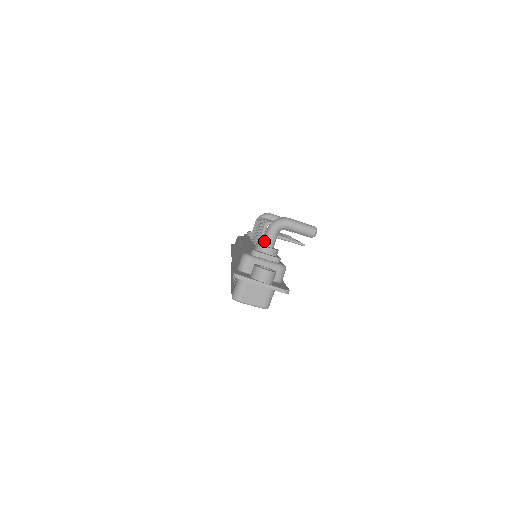
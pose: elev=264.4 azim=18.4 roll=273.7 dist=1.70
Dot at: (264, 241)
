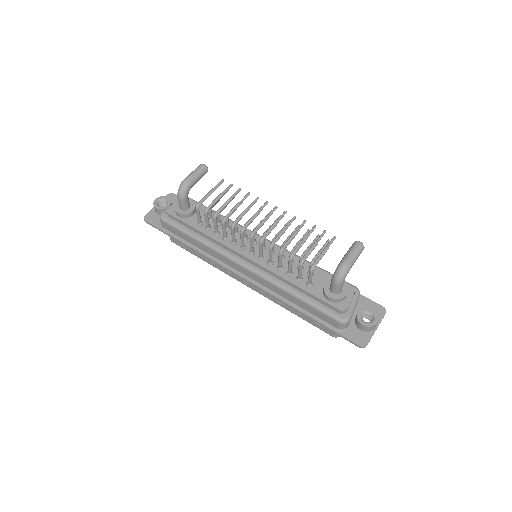
Dot at: (336, 293)
